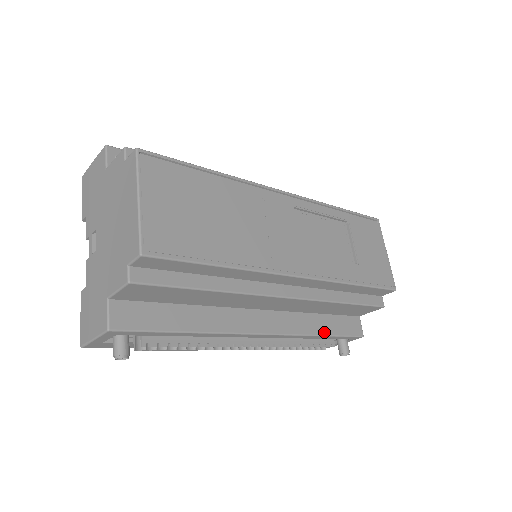
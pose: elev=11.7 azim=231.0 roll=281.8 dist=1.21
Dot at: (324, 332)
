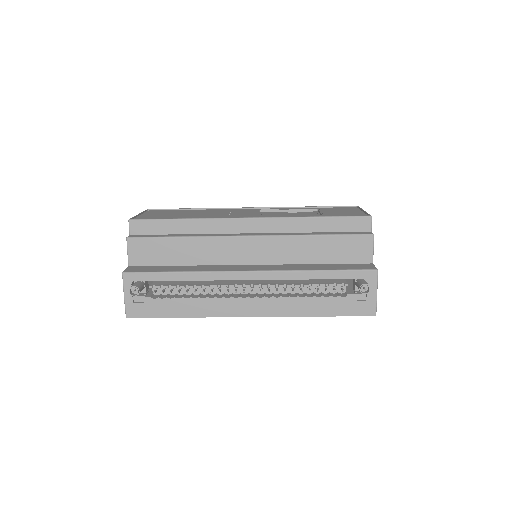
Dot at: (320, 269)
